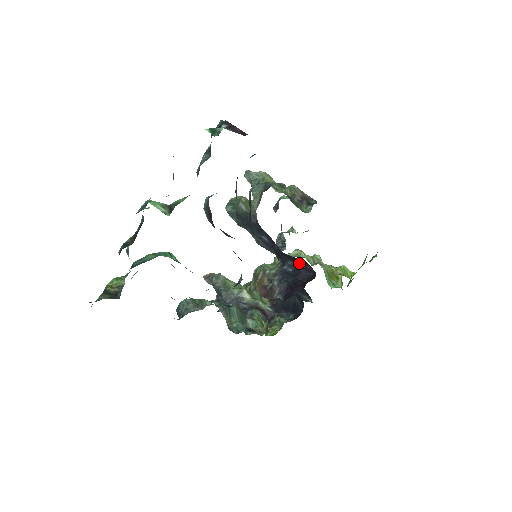
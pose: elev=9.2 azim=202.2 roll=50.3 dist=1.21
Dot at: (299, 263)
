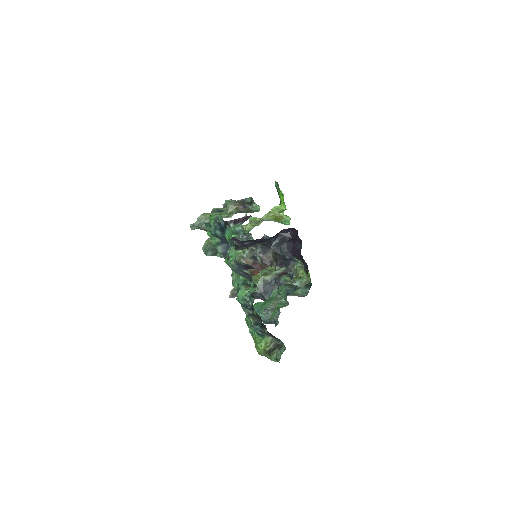
Dot at: (278, 234)
